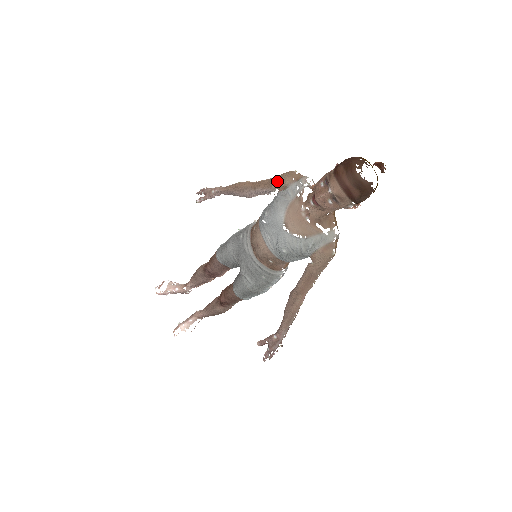
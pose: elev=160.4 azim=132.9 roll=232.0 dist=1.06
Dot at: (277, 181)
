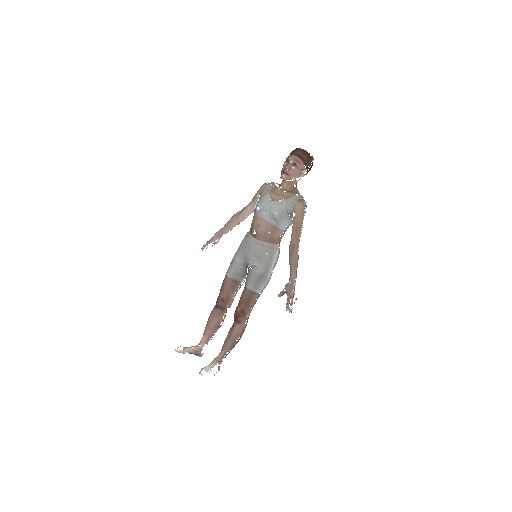
Dot at: (258, 192)
